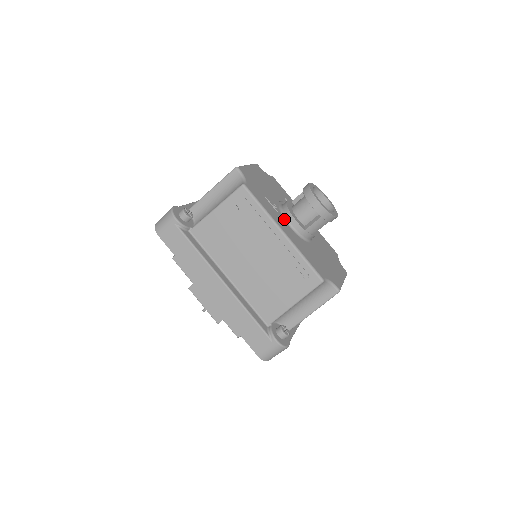
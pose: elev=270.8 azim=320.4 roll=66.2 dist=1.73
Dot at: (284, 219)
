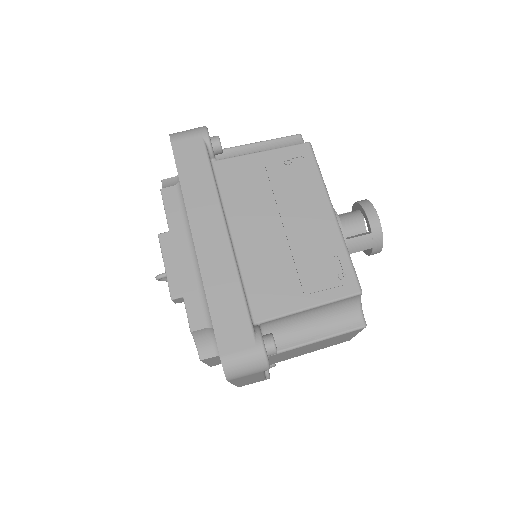
Dot at: occluded
